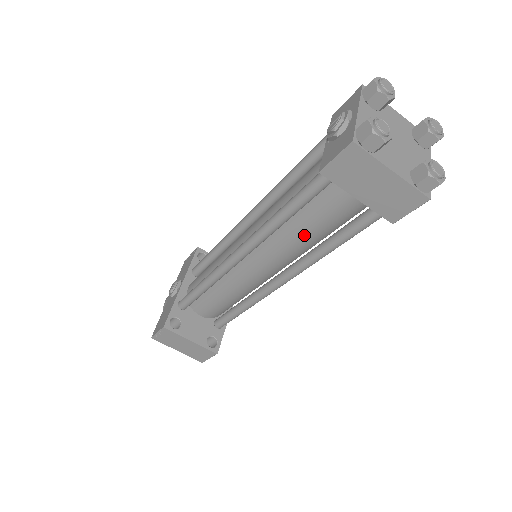
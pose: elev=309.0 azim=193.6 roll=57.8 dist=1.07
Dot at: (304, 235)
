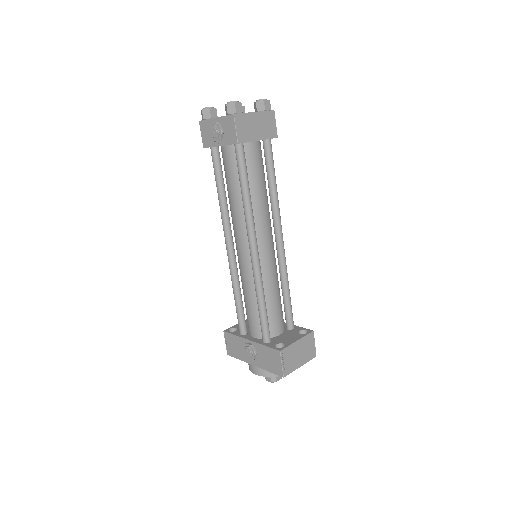
Dot at: (261, 194)
